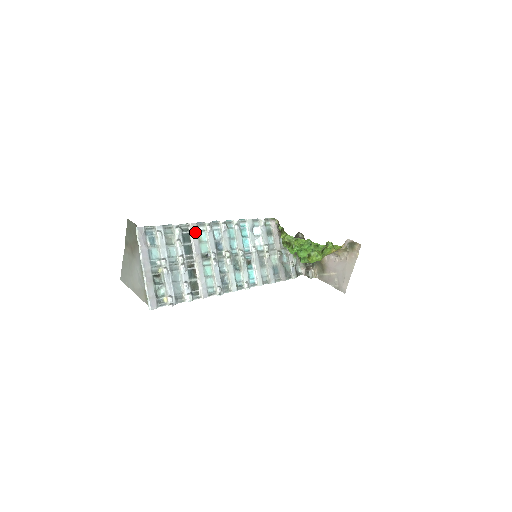
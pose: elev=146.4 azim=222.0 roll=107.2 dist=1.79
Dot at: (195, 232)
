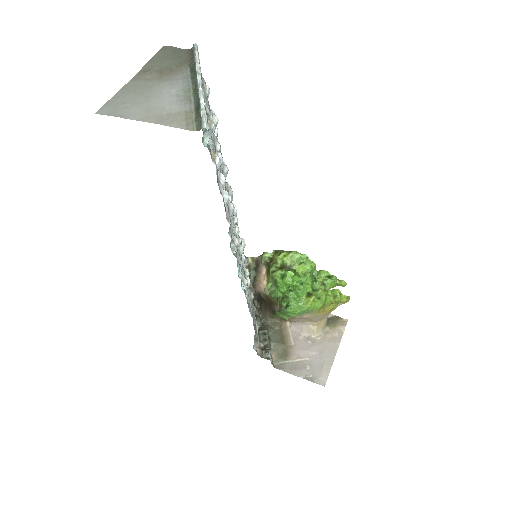
Dot at: occluded
